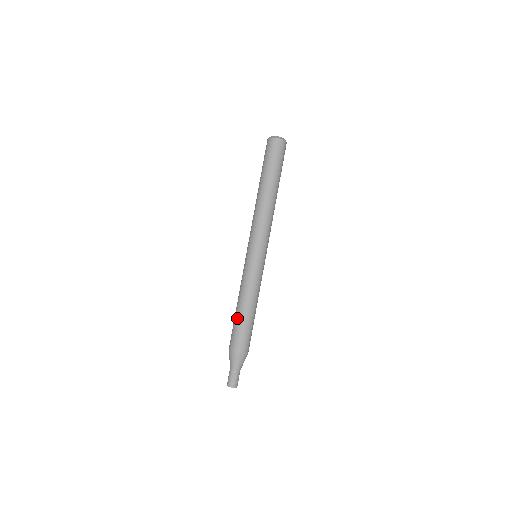
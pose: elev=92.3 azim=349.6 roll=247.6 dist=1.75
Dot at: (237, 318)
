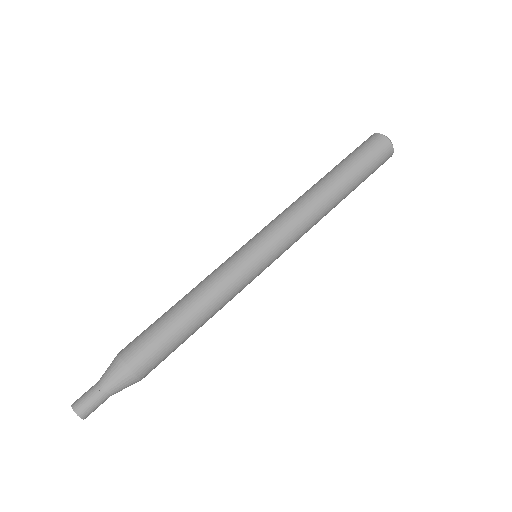
Dot at: (175, 324)
